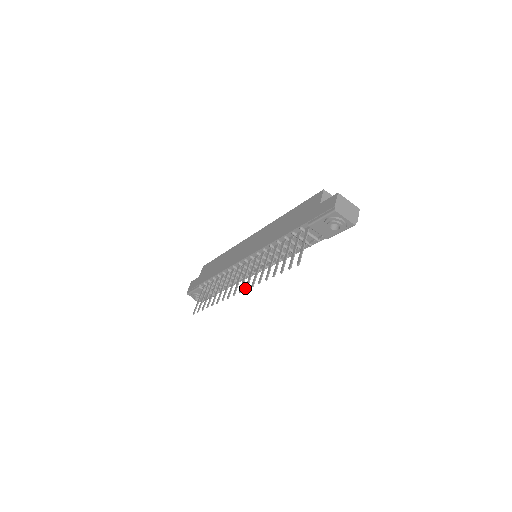
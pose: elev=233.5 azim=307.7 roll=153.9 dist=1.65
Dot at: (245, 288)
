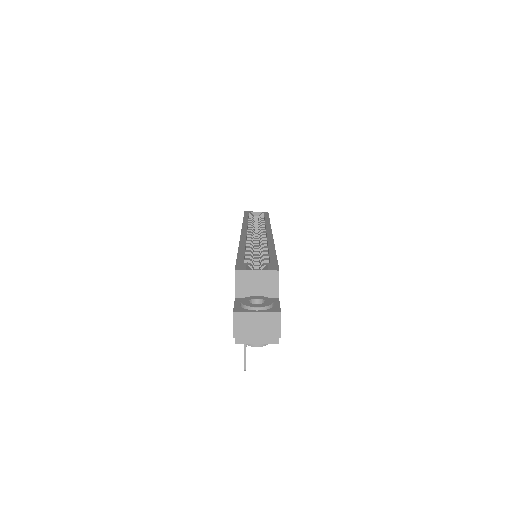
Dot at: occluded
